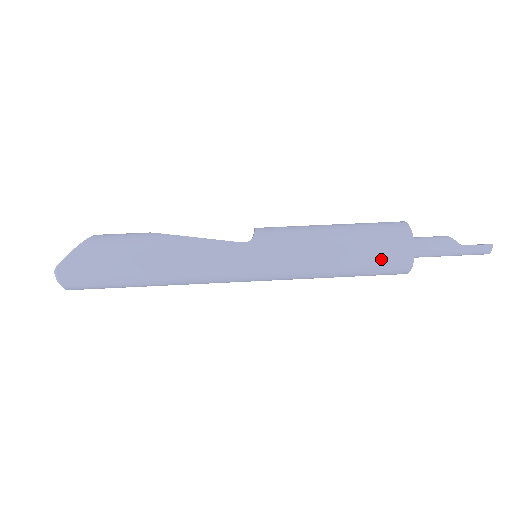
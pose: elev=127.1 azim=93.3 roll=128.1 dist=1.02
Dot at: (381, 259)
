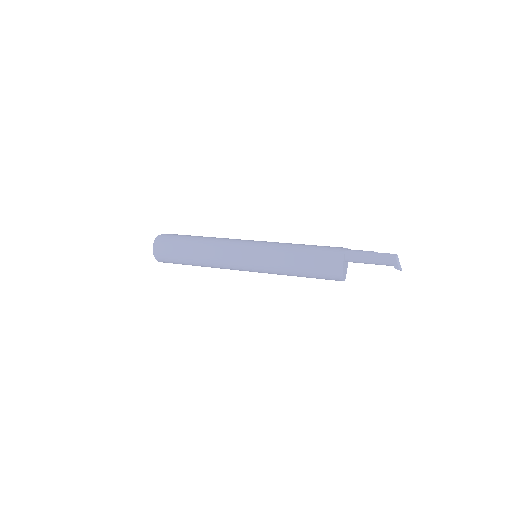
Dot at: (324, 252)
